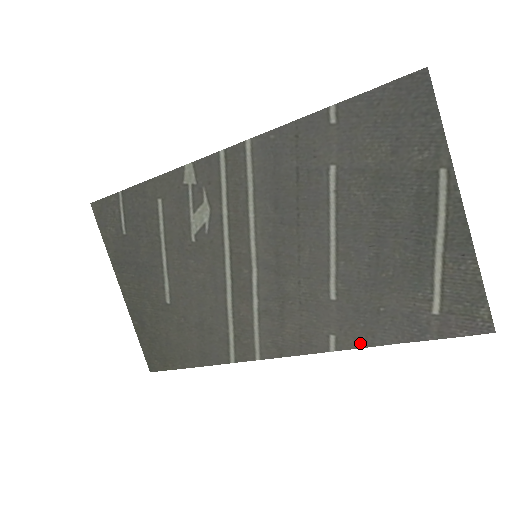
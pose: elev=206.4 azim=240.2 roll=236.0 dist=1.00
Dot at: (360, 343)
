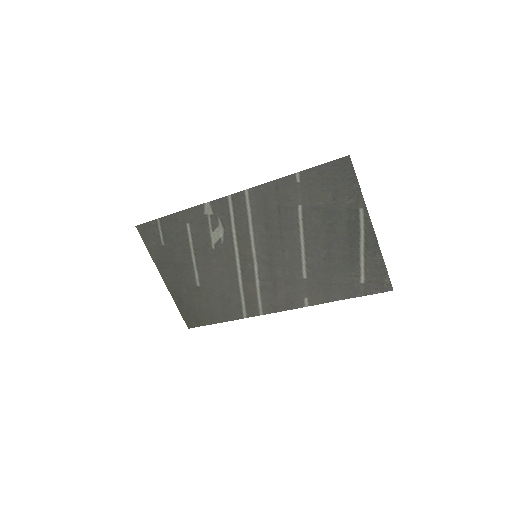
Dot at: (322, 301)
